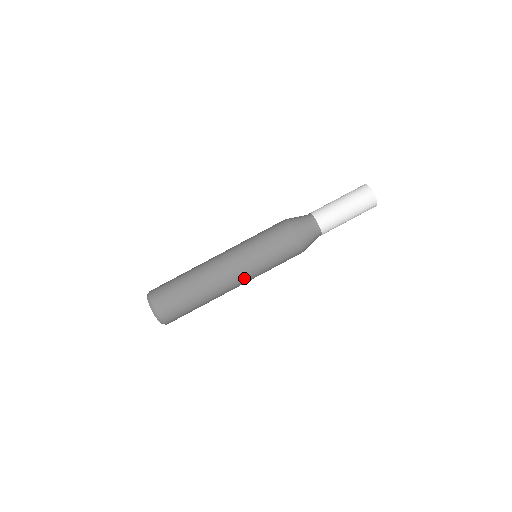
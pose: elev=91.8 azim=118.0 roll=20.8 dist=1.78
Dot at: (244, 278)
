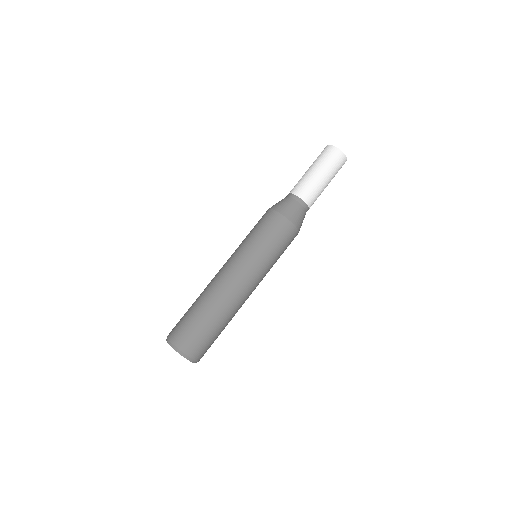
Dot at: (247, 274)
